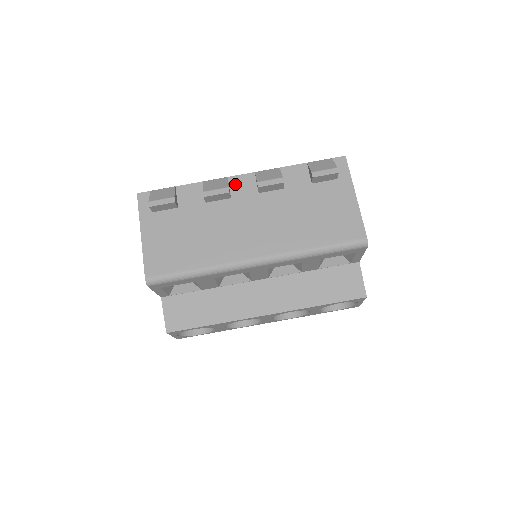
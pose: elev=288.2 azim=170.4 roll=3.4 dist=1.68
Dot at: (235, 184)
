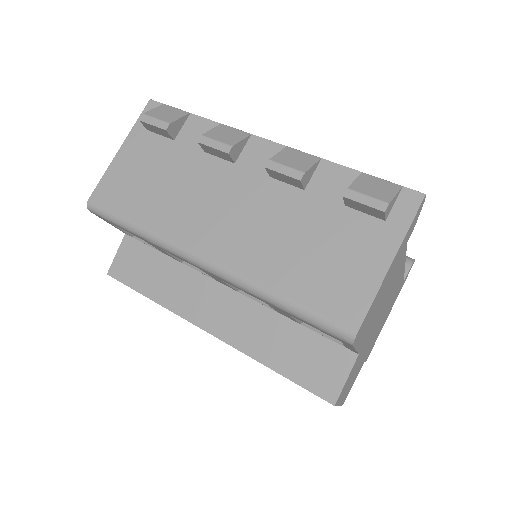
Dot at: (253, 148)
